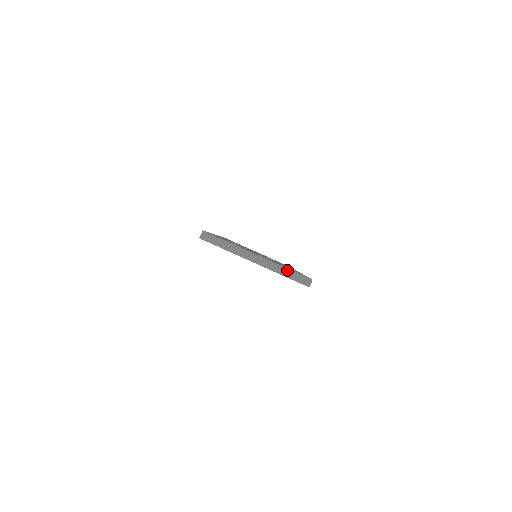
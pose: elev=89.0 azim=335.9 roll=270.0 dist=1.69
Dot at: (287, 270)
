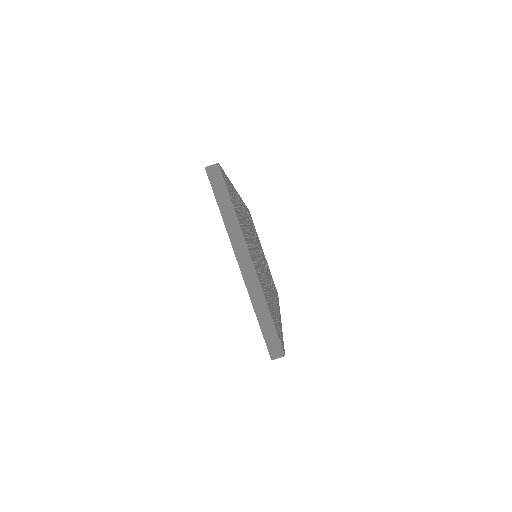
Dot at: (267, 313)
